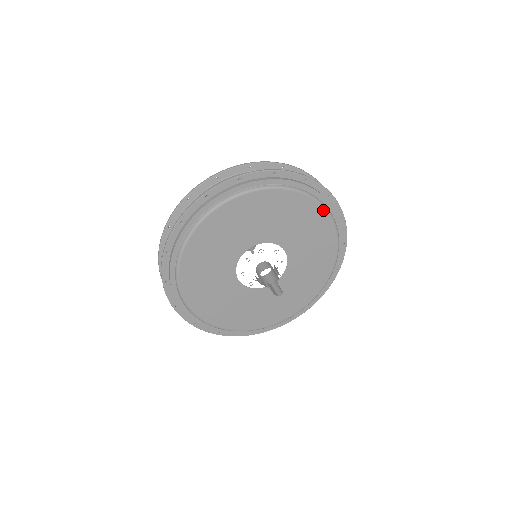
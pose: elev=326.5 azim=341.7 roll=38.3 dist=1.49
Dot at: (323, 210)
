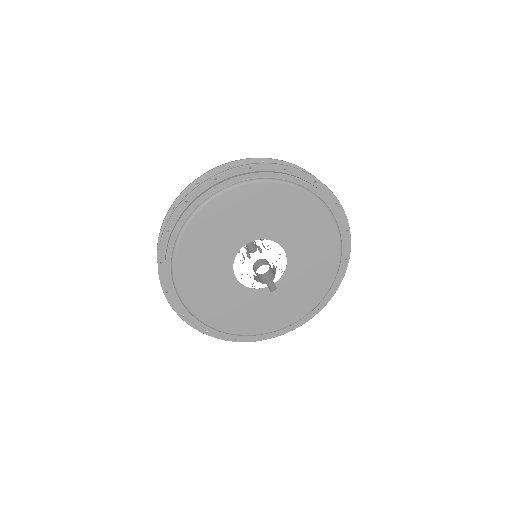
Dot at: (338, 240)
